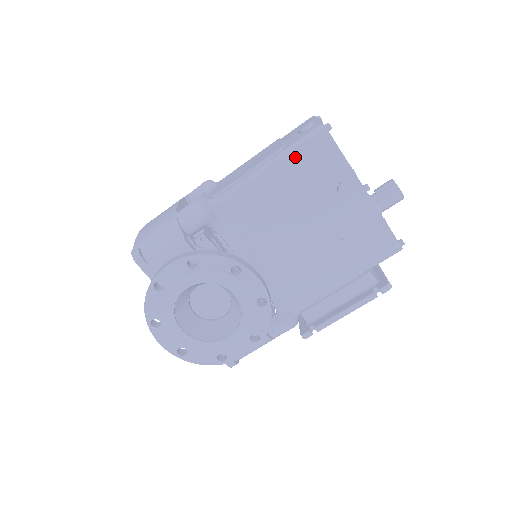
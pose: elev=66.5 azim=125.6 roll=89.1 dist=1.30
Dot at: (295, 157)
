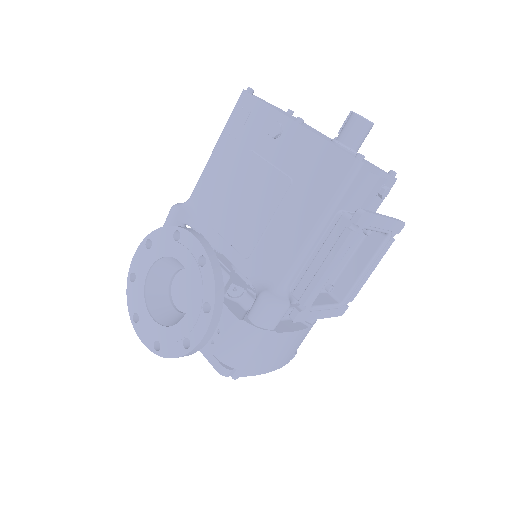
Dot at: (230, 128)
